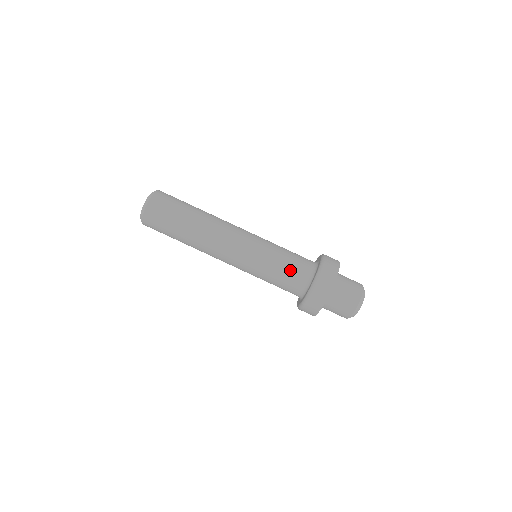
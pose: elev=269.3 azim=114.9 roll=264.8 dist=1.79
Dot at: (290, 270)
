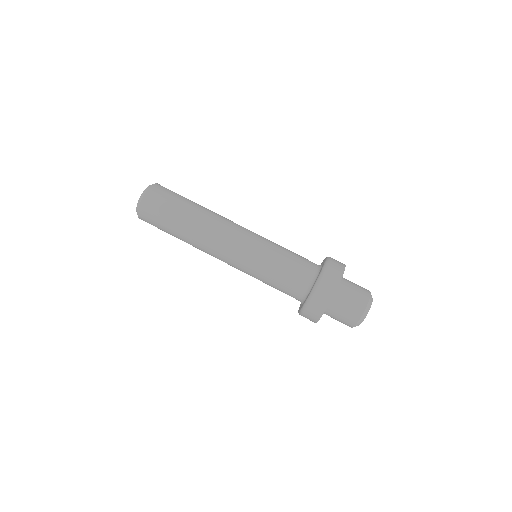
Dot at: (285, 282)
